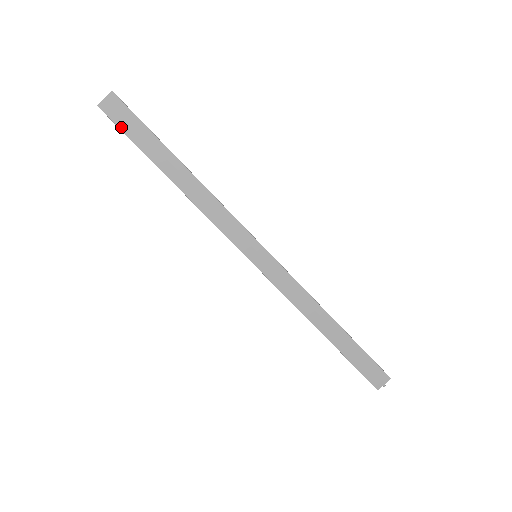
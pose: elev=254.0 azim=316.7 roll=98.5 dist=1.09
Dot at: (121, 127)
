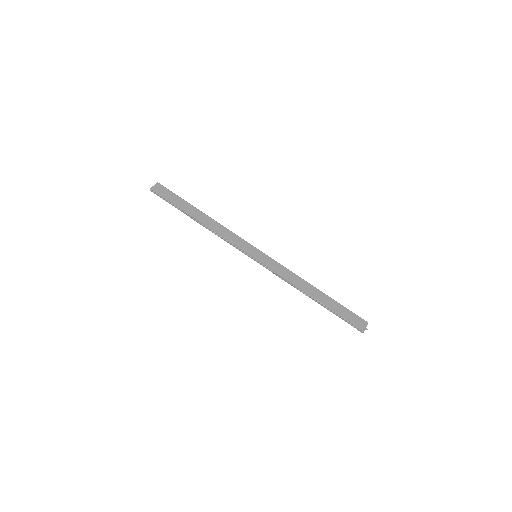
Dot at: (164, 197)
